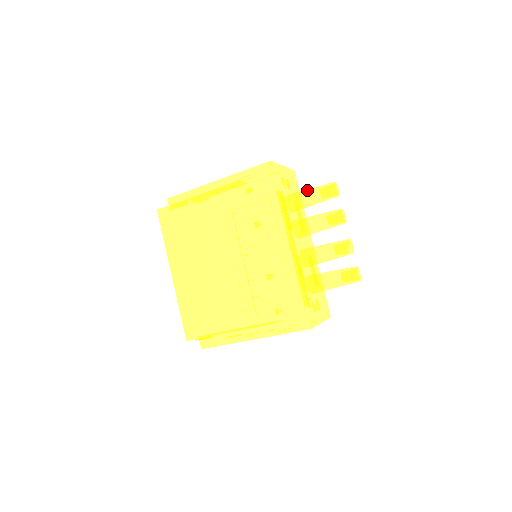
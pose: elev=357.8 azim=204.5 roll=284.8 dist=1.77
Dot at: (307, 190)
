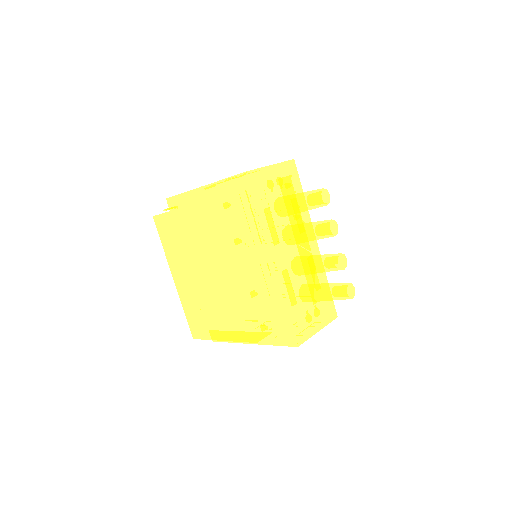
Dot at: (294, 196)
